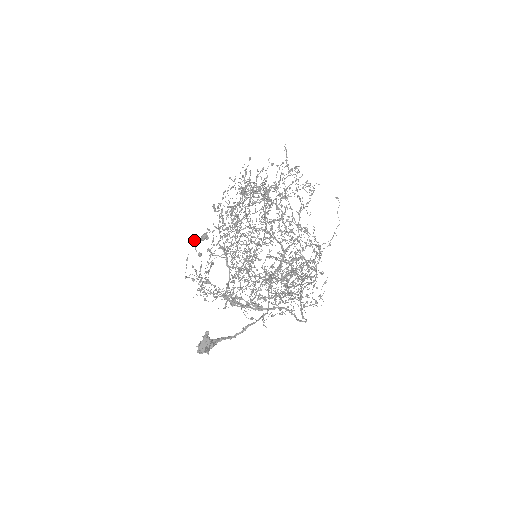
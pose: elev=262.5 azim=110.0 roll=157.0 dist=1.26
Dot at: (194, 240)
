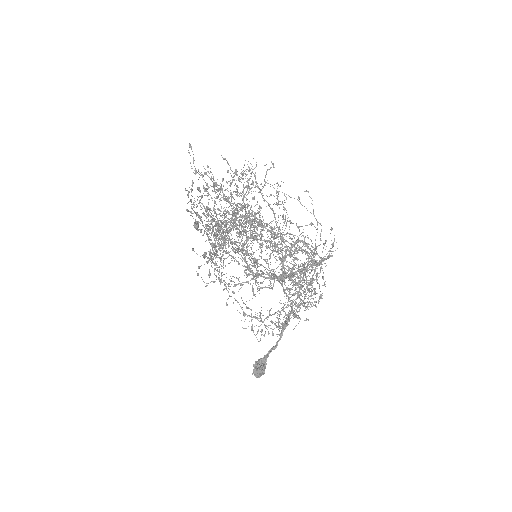
Dot at: occluded
